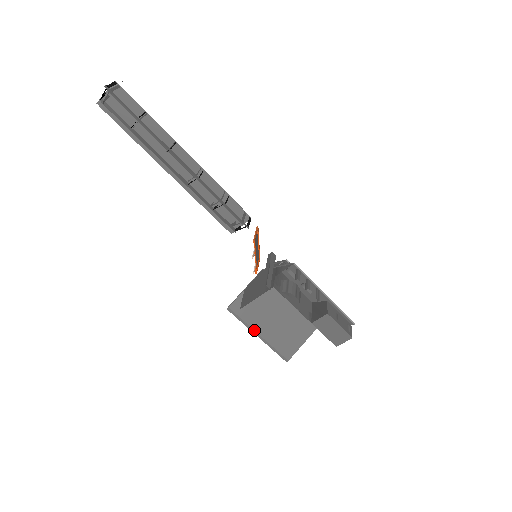
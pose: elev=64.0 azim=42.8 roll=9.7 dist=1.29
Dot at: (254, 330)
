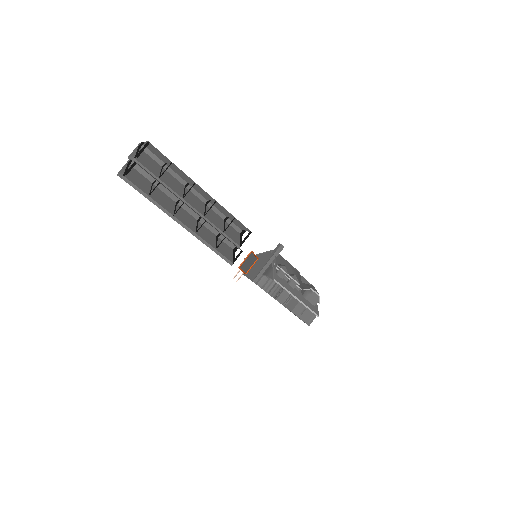
Dot at: occluded
